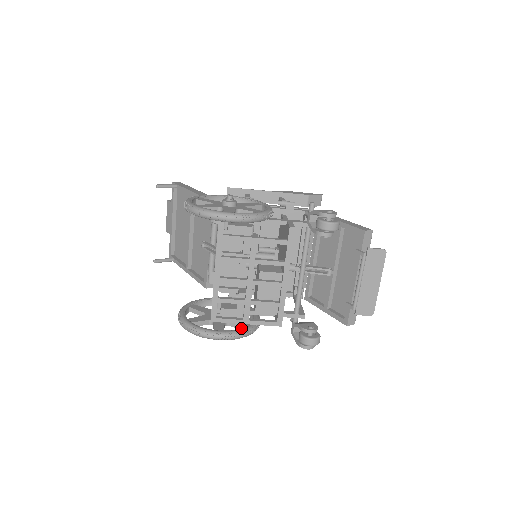
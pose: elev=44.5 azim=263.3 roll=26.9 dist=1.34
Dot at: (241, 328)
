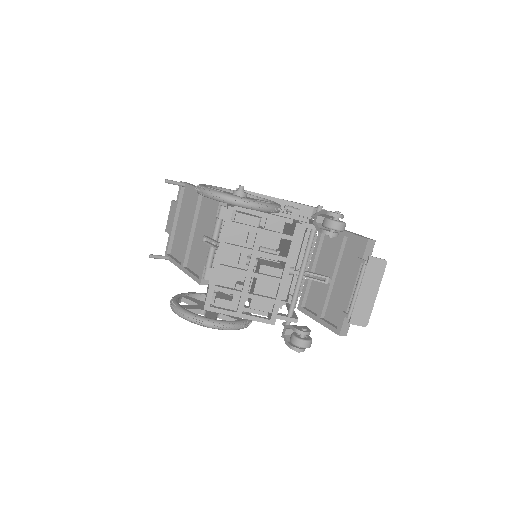
Dot at: occluded
